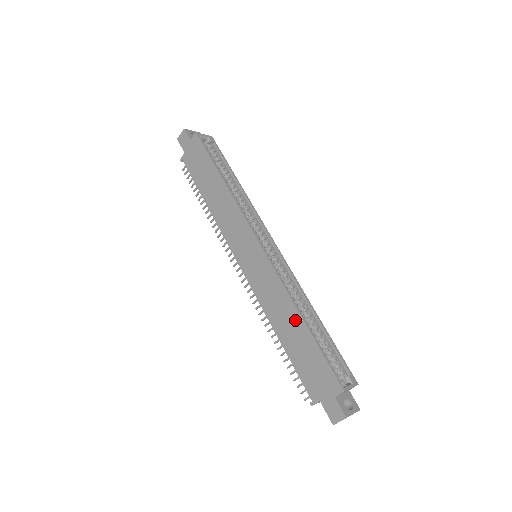
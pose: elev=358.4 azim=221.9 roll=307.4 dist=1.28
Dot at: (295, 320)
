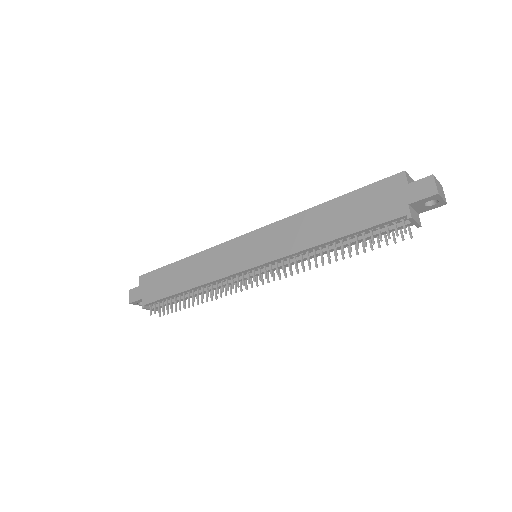
Dot at: (322, 212)
